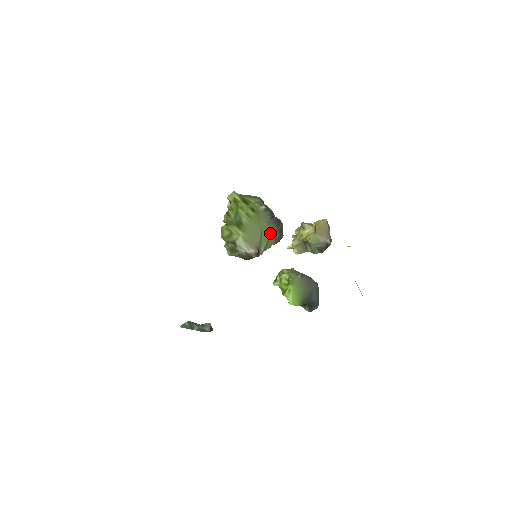
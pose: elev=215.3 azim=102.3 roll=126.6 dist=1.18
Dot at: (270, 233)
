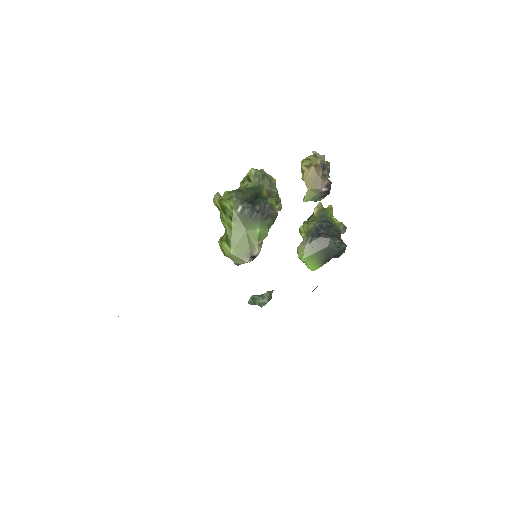
Dot at: (257, 229)
